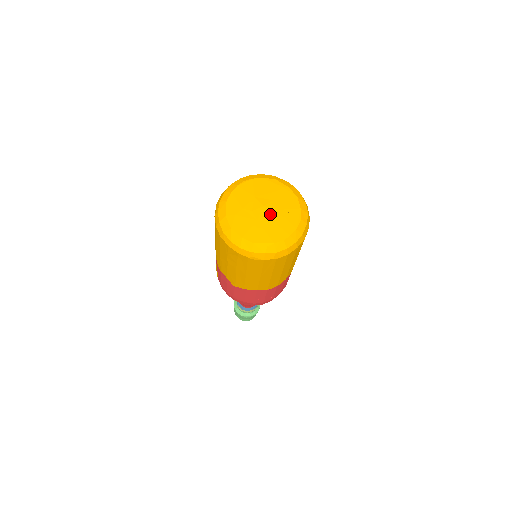
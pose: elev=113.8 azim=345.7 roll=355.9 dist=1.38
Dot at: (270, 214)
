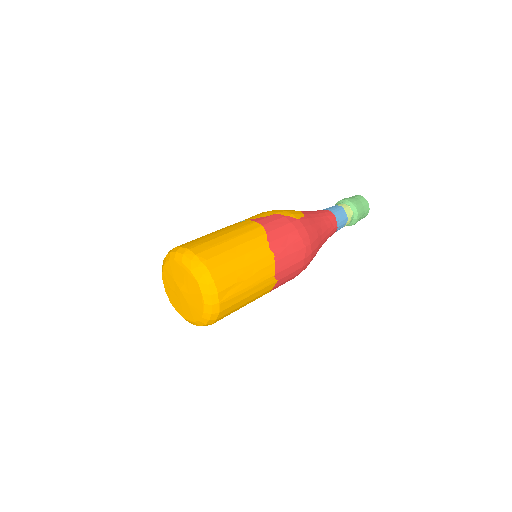
Dot at: (185, 297)
